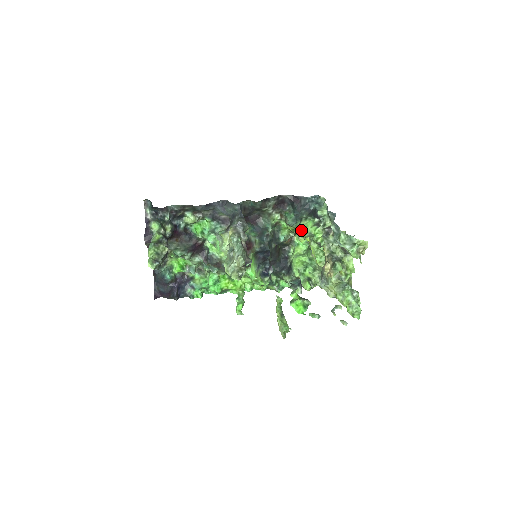
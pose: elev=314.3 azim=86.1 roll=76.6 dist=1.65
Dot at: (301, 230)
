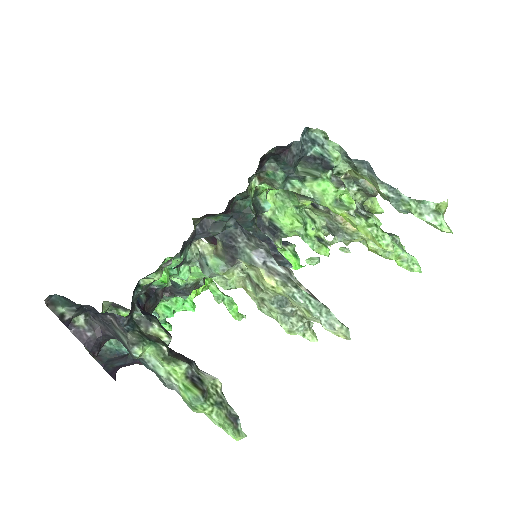
Dot at: (312, 196)
